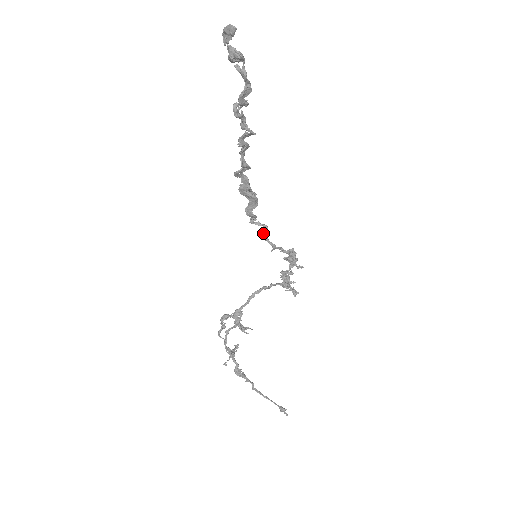
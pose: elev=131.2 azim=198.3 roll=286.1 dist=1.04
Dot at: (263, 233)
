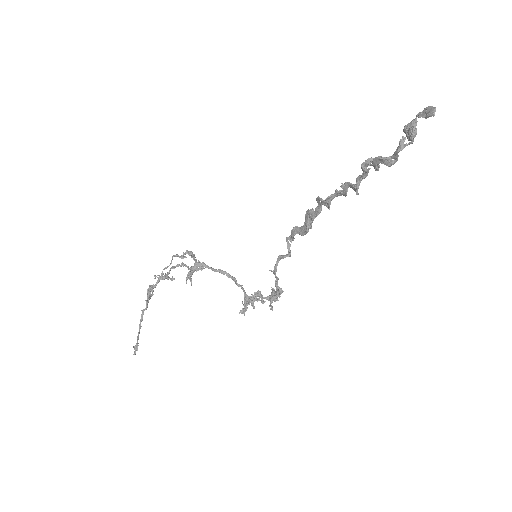
Dot at: (283, 255)
